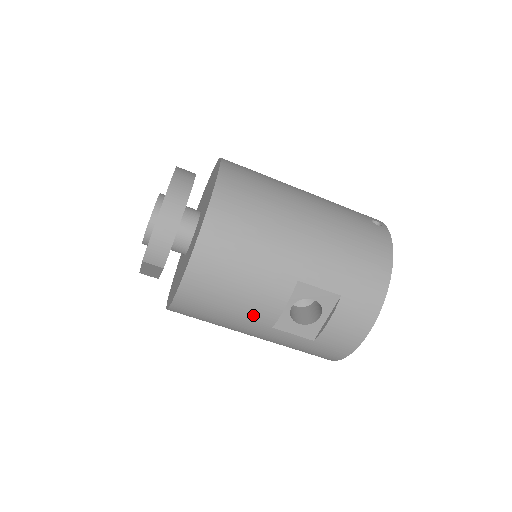
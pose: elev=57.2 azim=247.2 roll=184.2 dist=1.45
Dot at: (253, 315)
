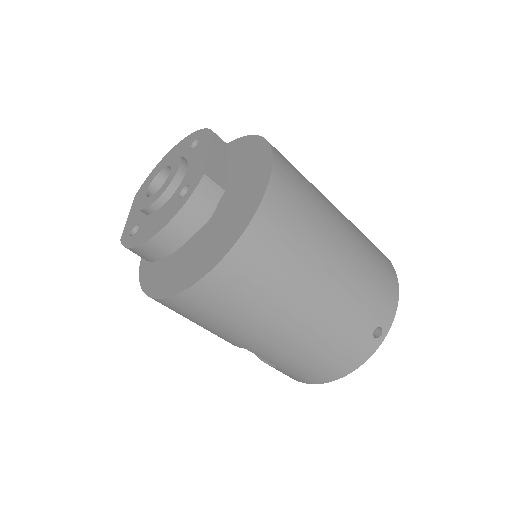
Dot at: occluded
